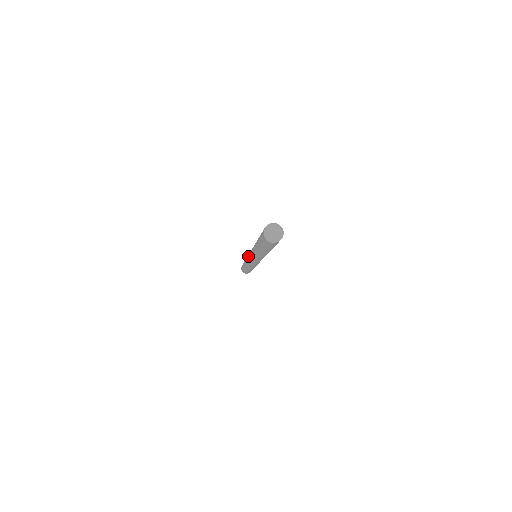
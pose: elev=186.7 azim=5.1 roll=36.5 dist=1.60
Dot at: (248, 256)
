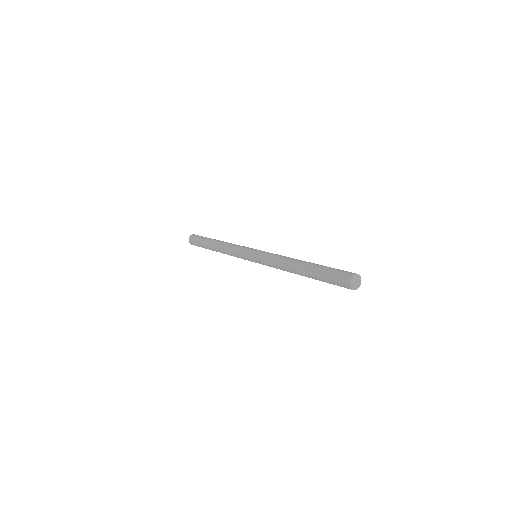
Dot at: (247, 252)
